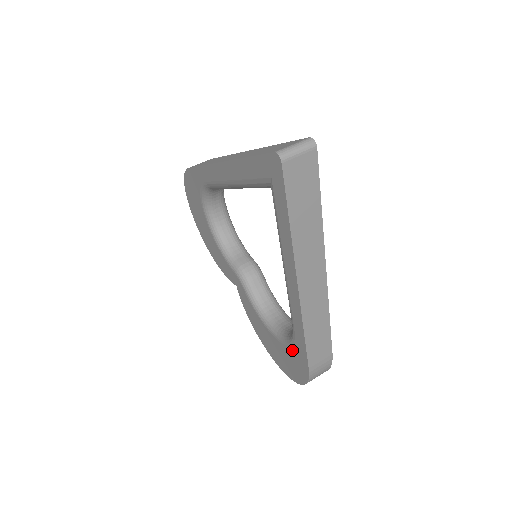
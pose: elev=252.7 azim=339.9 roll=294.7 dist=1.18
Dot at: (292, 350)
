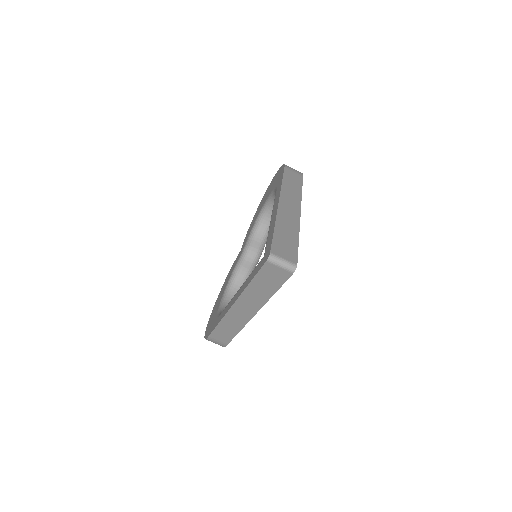
Dot at: (215, 318)
